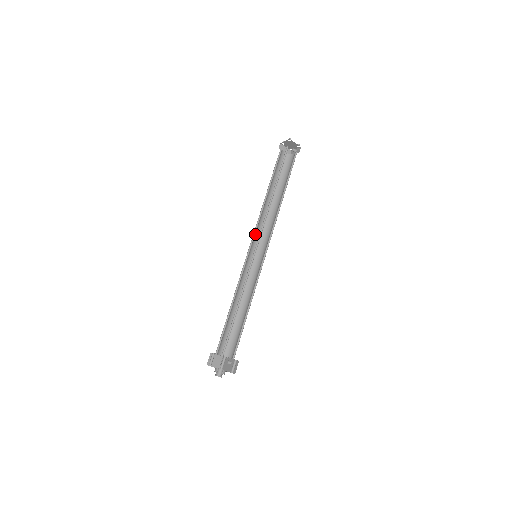
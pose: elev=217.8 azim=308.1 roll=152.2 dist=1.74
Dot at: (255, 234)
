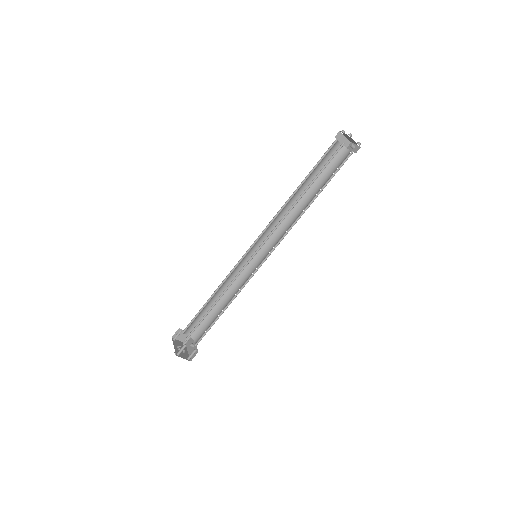
Dot at: (265, 231)
